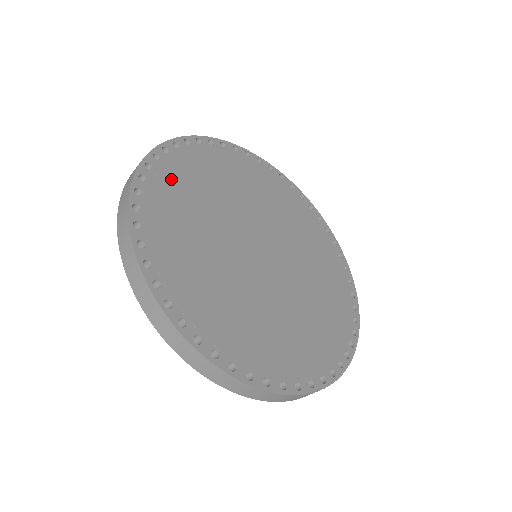
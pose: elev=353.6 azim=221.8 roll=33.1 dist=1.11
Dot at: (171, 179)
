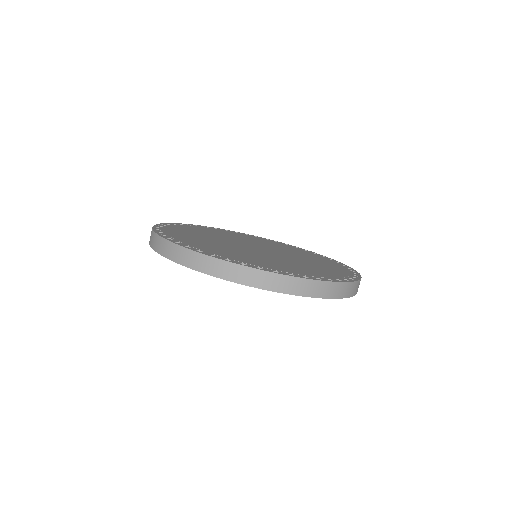
Dot at: occluded
